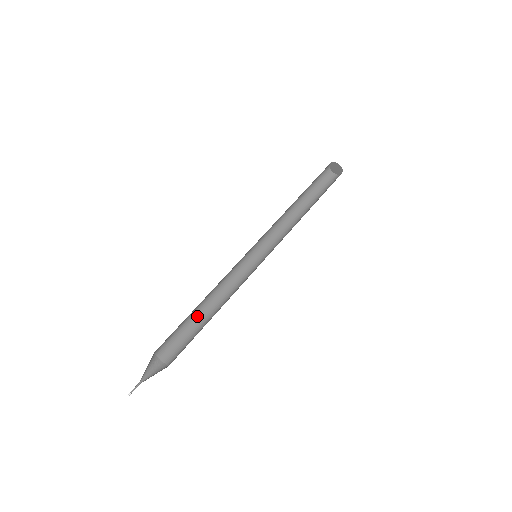
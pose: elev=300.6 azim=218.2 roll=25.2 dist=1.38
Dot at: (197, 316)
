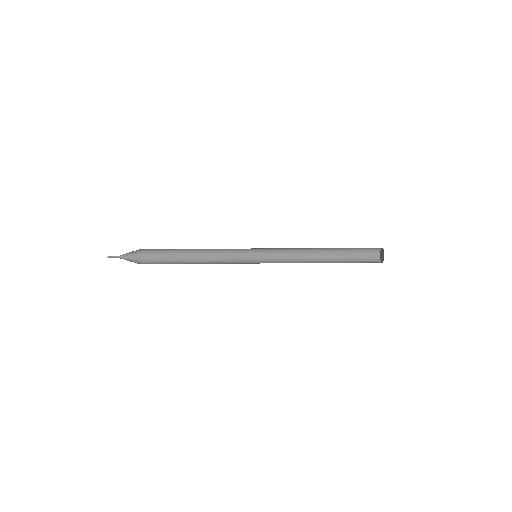
Dot at: (185, 252)
